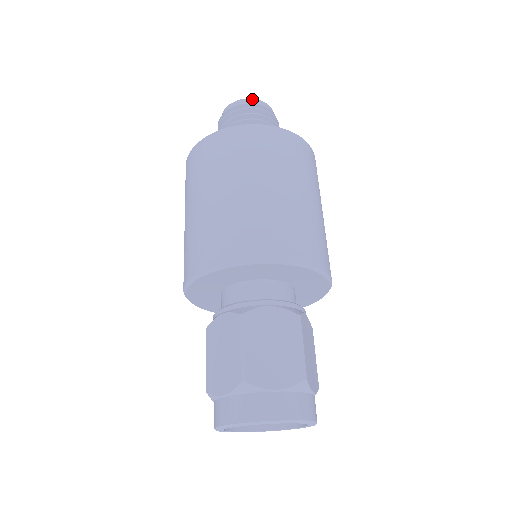
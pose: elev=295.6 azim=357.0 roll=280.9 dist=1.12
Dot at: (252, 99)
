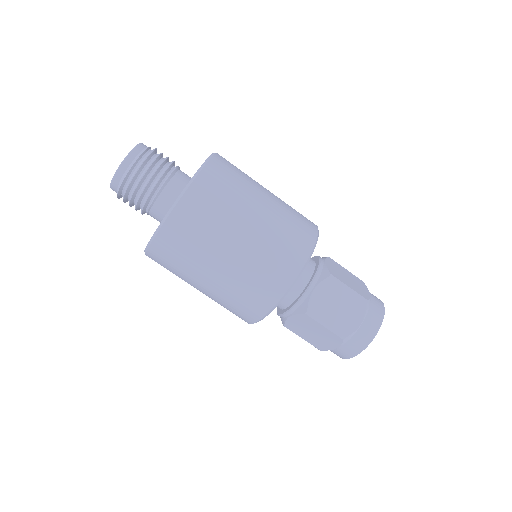
Dot at: (124, 161)
